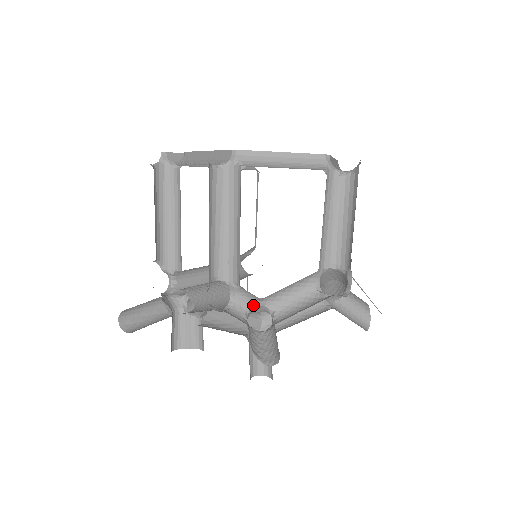
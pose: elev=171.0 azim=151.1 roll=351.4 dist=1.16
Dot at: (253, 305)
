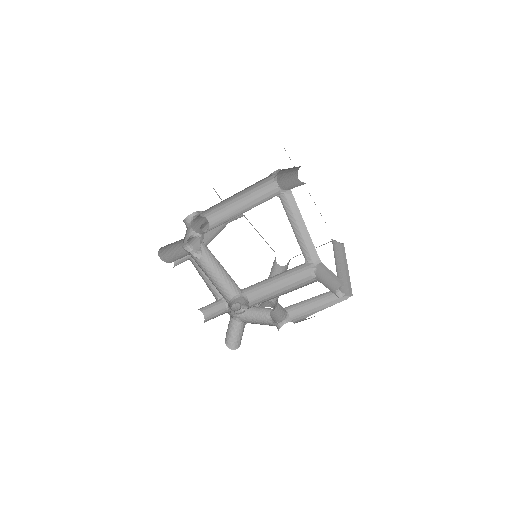
Dot at: (240, 303)
